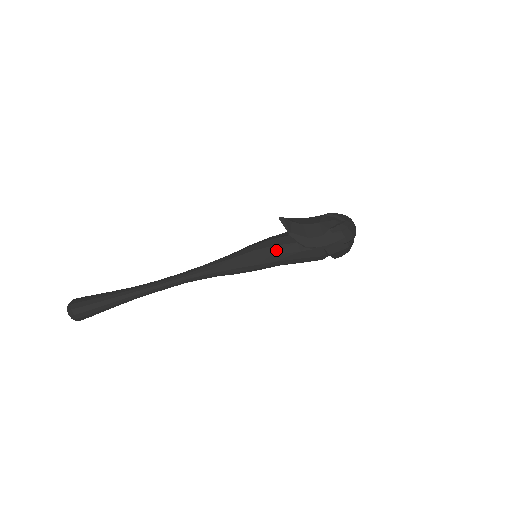
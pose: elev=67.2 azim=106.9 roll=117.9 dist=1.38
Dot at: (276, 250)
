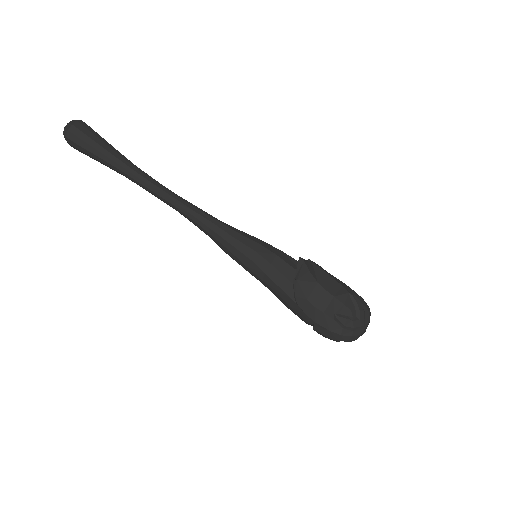
Dot at: (274, 274)
